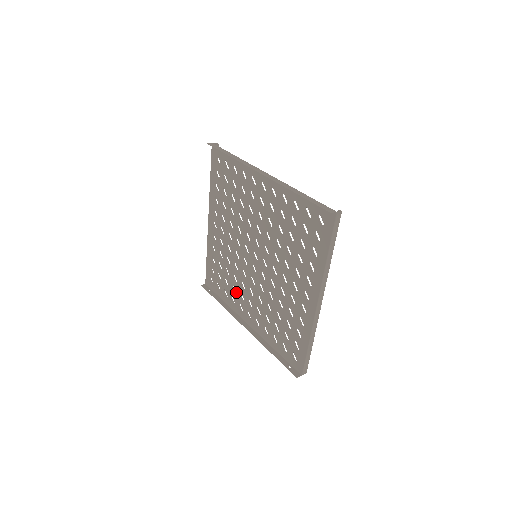
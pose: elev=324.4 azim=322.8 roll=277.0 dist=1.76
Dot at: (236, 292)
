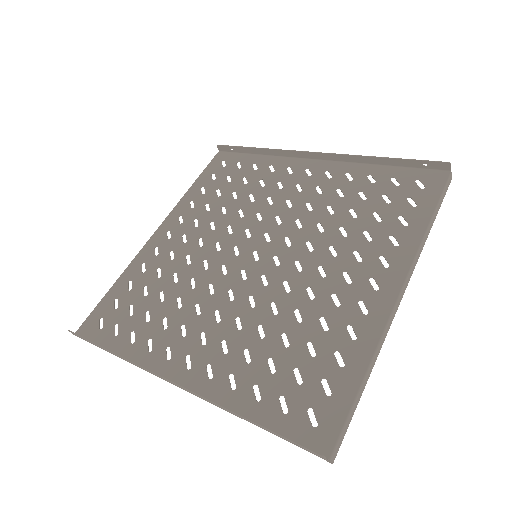
Dot at: (169, 326)
